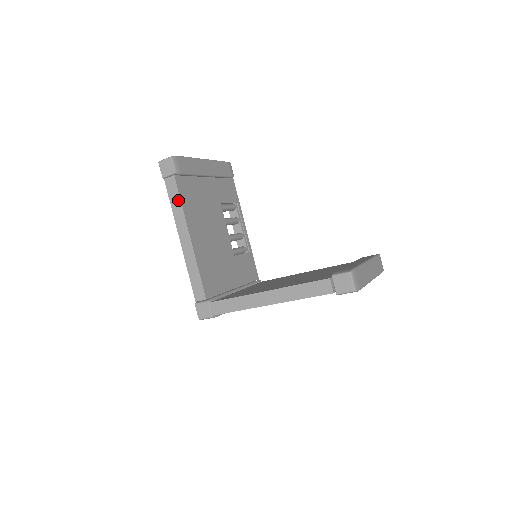
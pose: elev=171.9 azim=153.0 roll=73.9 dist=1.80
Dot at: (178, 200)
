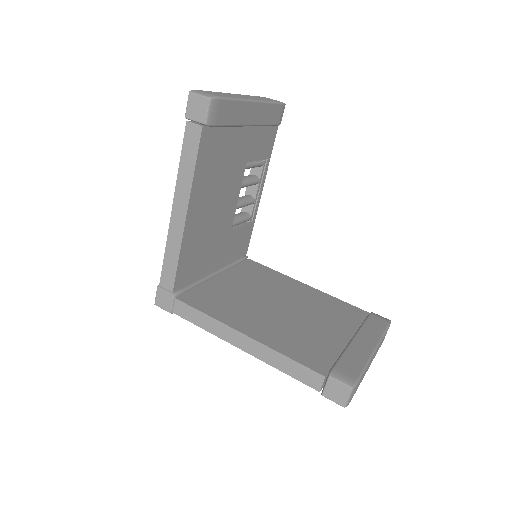
Dot at: (192, 161)
